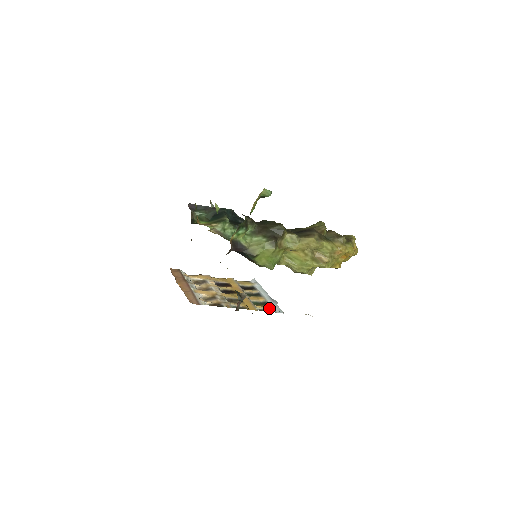
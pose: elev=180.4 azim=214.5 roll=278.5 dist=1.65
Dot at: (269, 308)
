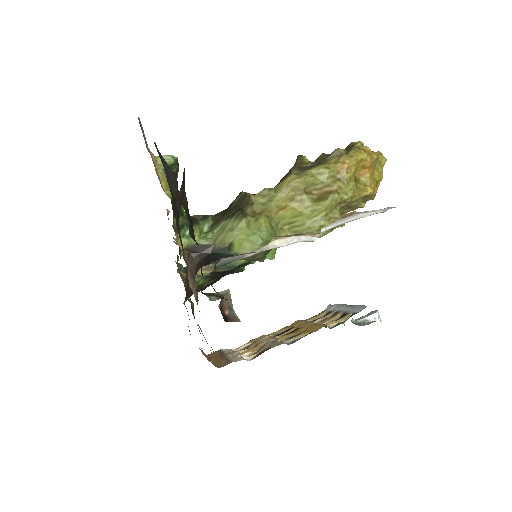
Dot at: (349, 316)
